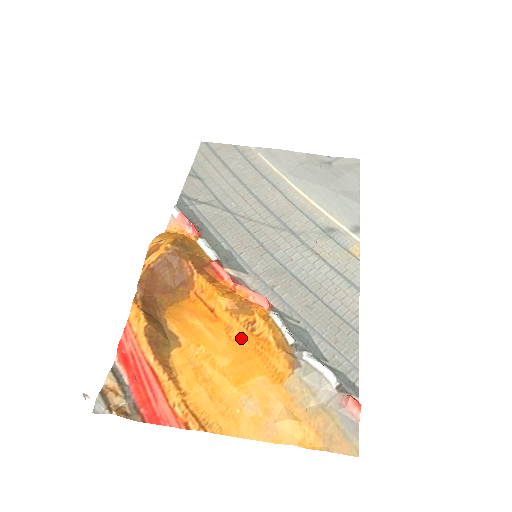
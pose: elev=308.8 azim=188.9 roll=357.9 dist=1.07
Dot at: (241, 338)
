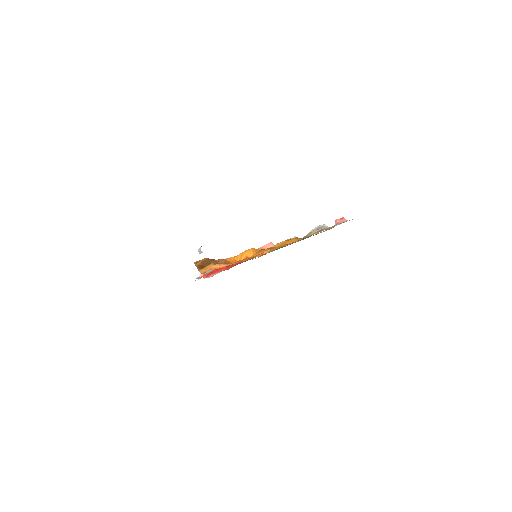
Dot at: occluded
